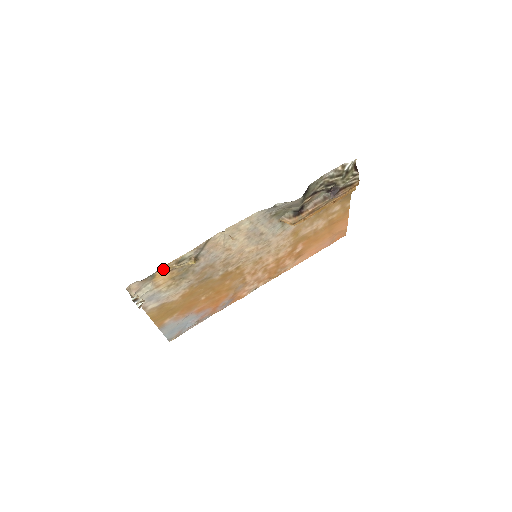
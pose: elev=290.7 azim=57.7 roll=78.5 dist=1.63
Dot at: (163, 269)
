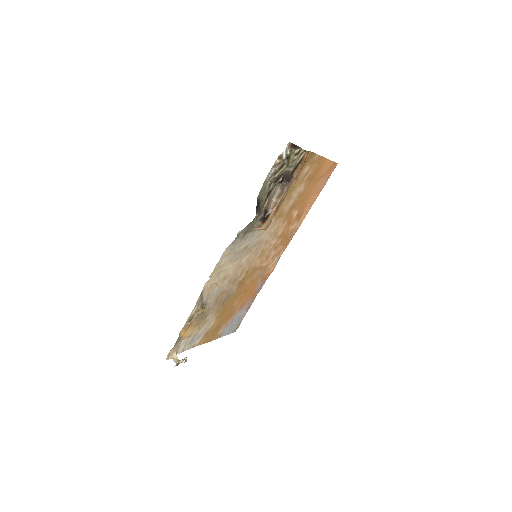
Dot at: (183, 331)
